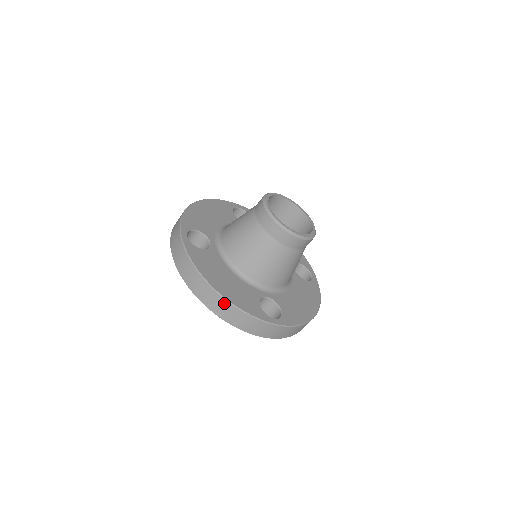
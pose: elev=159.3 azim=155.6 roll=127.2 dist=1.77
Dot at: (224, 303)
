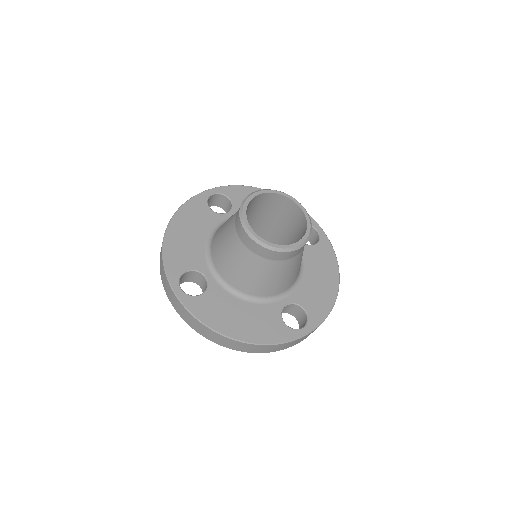
Dot at: (250, 346)
